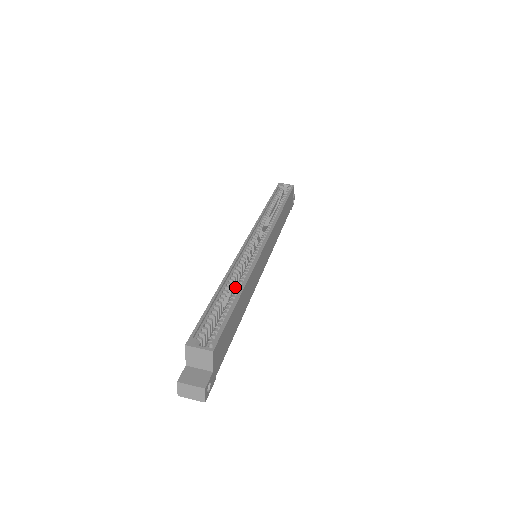
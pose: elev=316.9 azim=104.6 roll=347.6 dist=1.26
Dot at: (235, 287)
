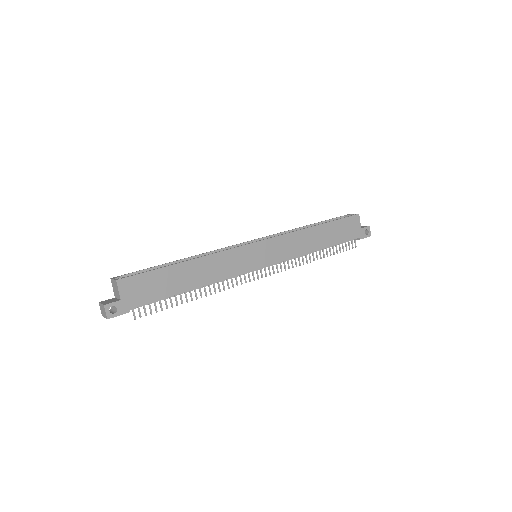
Dot at: occluded
